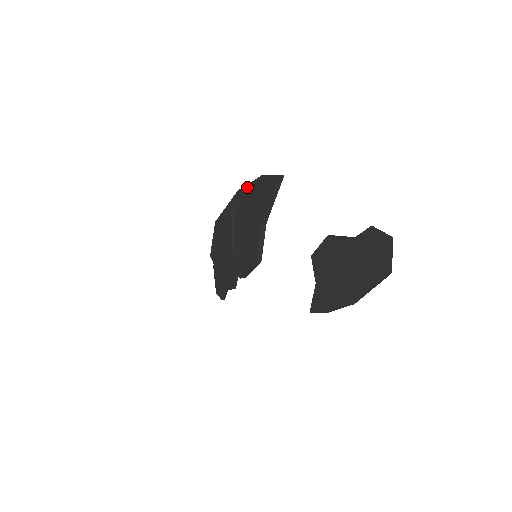
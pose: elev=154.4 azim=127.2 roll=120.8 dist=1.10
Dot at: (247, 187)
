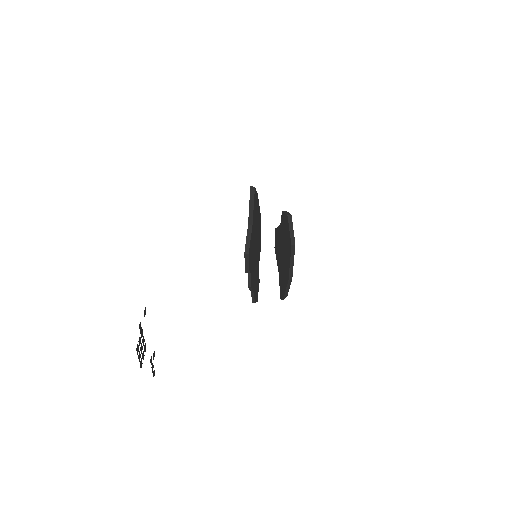
Dot at: occluded
